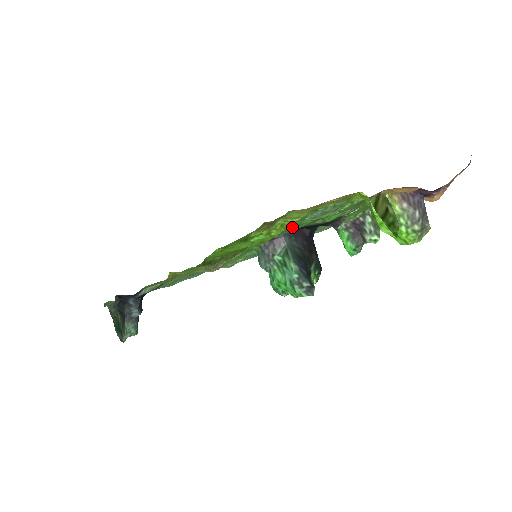
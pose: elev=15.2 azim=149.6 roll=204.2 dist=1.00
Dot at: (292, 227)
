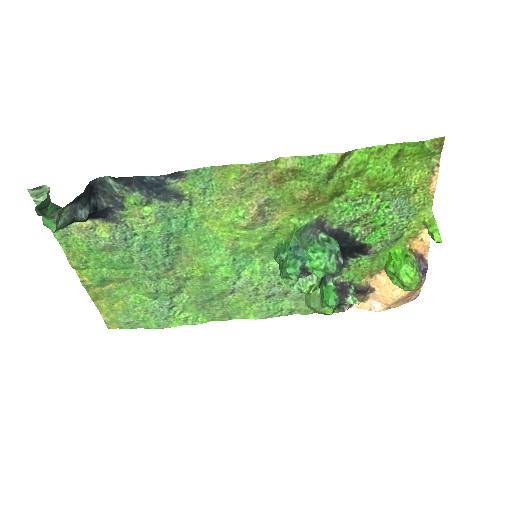
Dot at: (377, 203)
